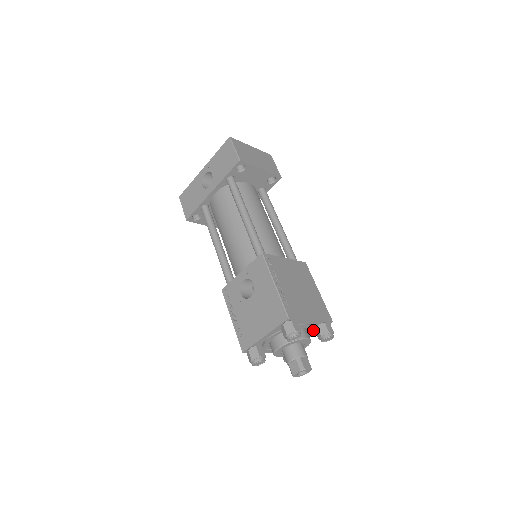
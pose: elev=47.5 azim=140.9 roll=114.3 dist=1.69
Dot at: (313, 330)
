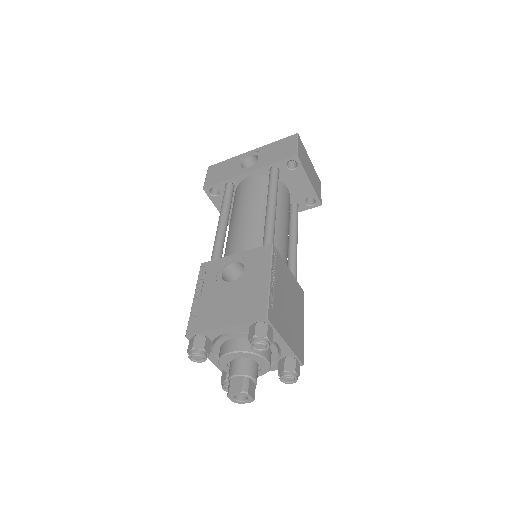
Dot at: (276, 362)
